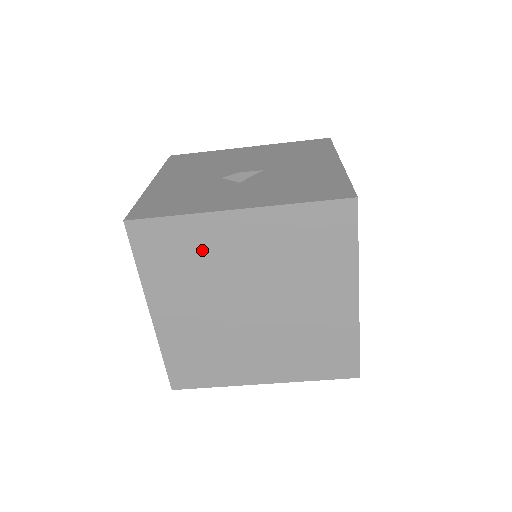
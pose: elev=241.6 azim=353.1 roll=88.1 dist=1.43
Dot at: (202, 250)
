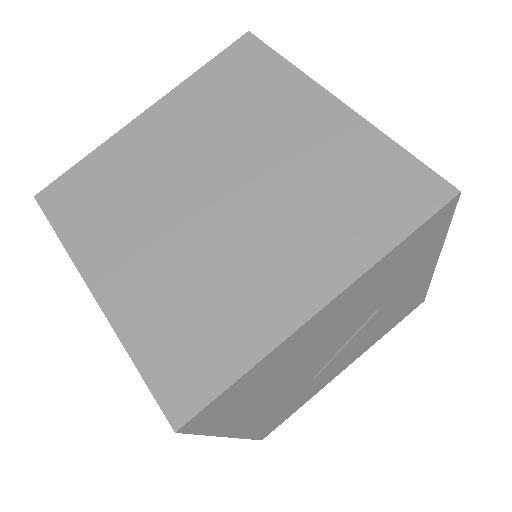
Dot at: (262, 103)
